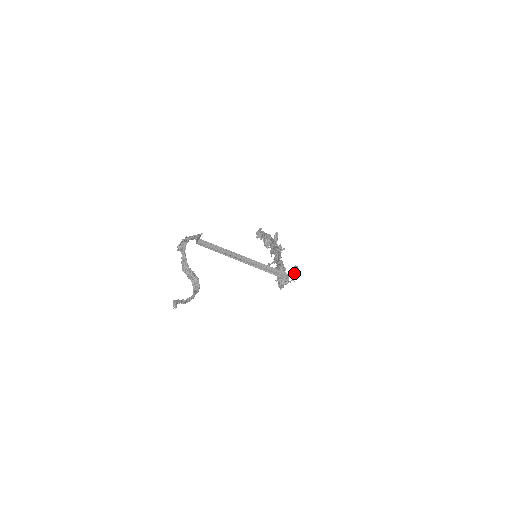
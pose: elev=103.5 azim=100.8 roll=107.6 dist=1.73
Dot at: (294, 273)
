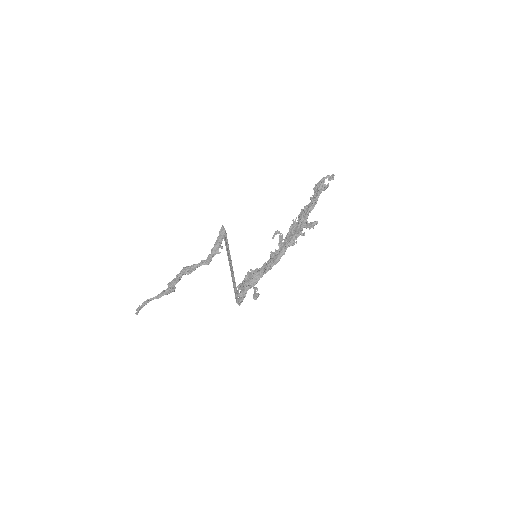
Dot at: occluded
